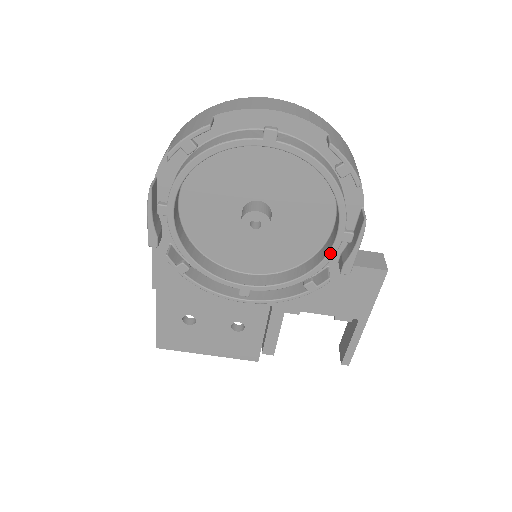
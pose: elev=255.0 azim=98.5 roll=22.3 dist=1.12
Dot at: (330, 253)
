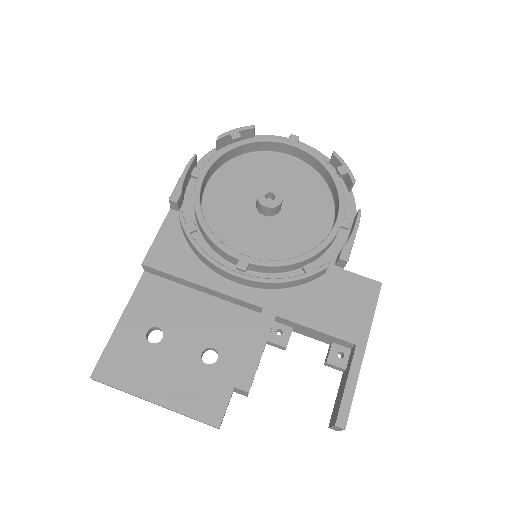
Dot at: (330, 234)
